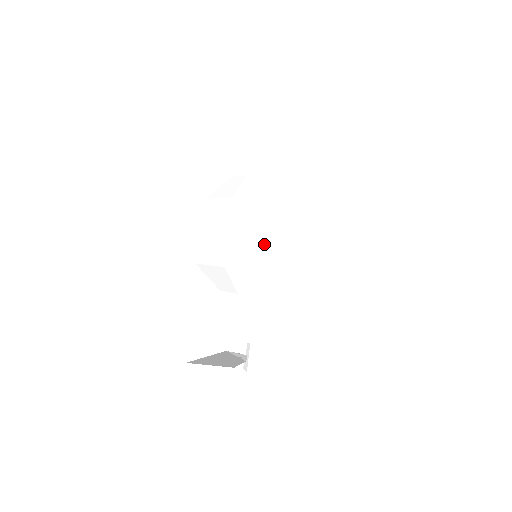
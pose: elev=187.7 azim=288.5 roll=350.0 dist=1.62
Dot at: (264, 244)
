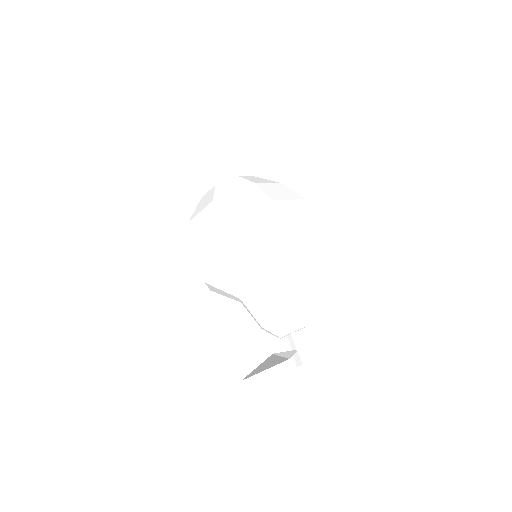
Dot at: (261, 223)
